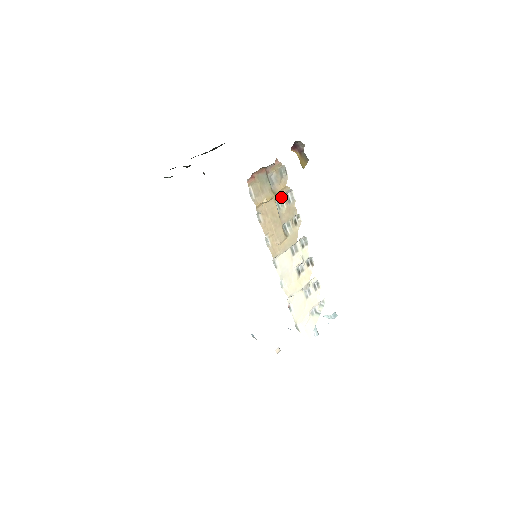
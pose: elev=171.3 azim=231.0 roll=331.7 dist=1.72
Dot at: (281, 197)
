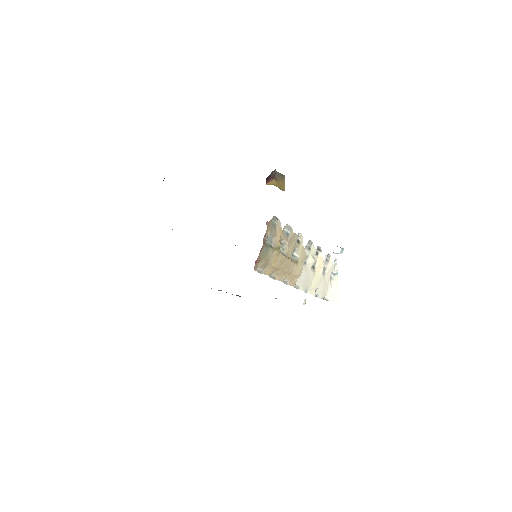
Dot at: (281, 241)
